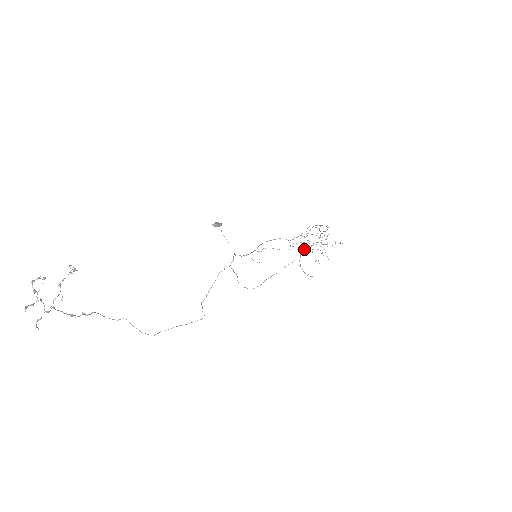
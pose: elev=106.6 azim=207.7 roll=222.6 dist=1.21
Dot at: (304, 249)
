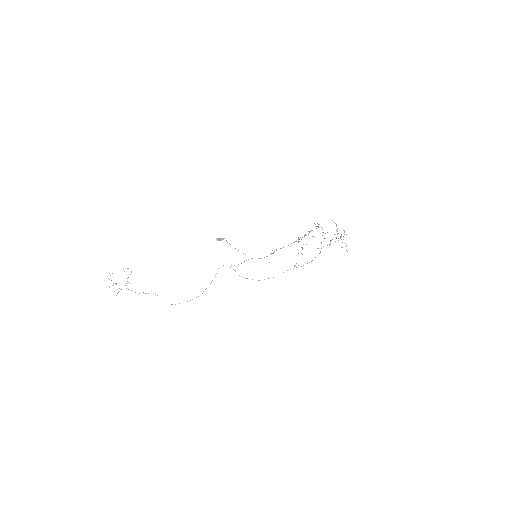
Dot at: occluded
